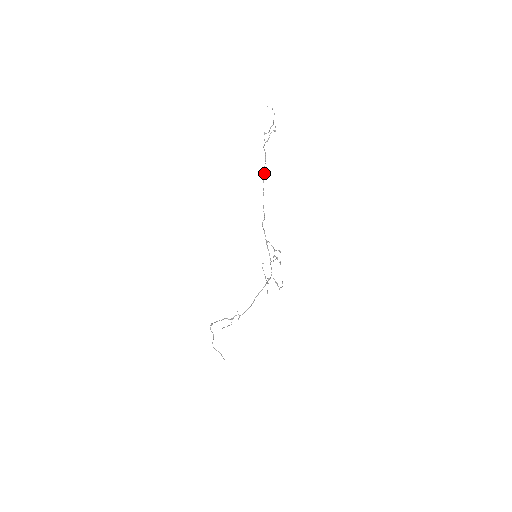
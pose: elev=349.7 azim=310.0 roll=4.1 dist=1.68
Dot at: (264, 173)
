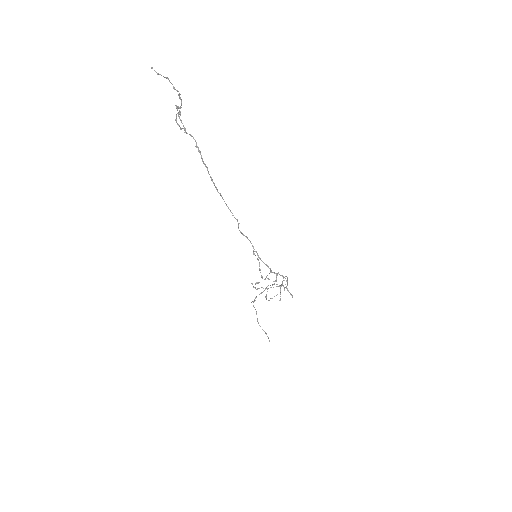
Dot at: (207, 169)
